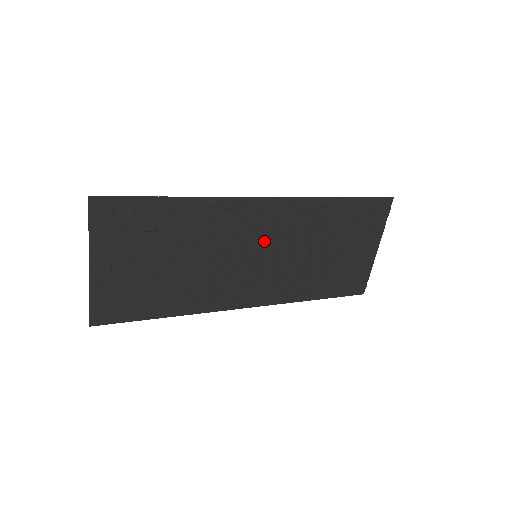
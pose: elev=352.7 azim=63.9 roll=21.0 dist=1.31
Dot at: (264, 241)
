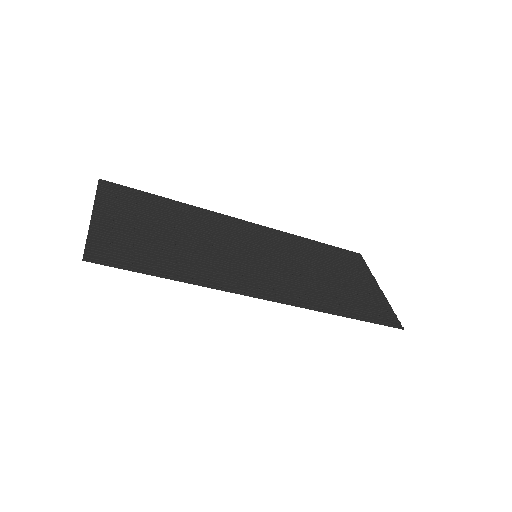
Dot at: (258, 248)
